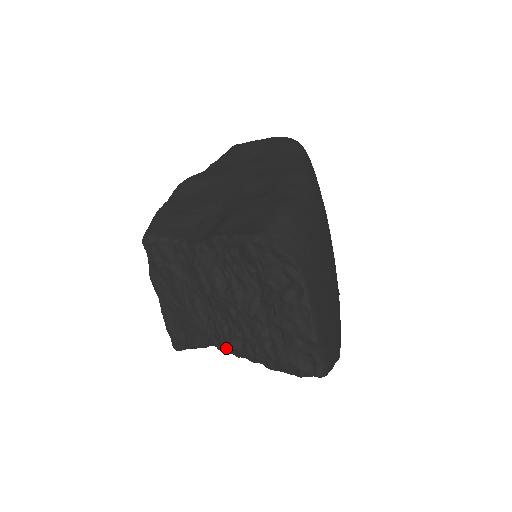
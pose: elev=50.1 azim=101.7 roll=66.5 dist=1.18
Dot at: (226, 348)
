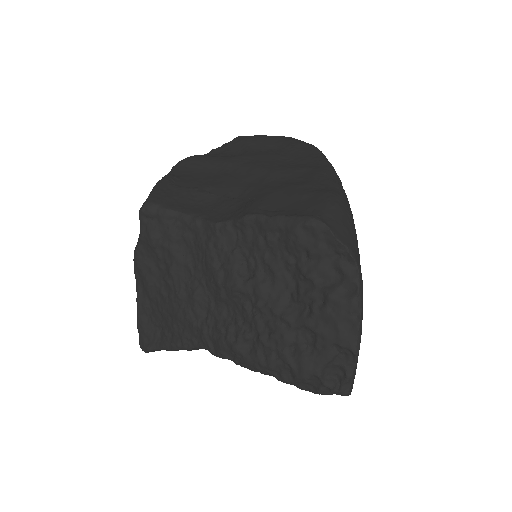
Dot at: (224, 352)
